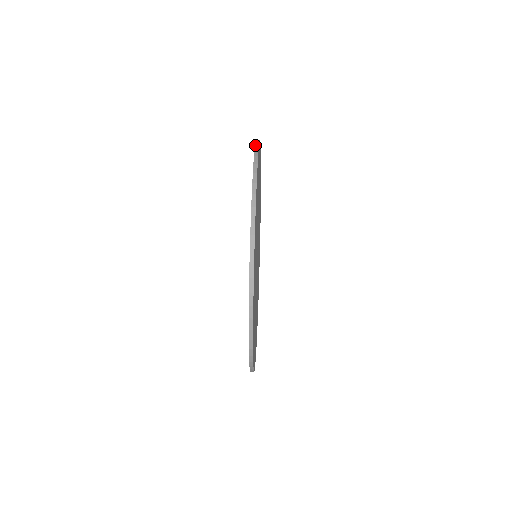
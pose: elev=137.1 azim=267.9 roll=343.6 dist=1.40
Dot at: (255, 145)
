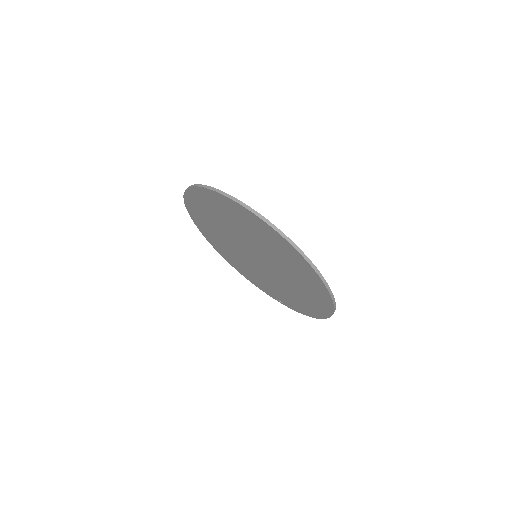
Dot at: (192, 186)
